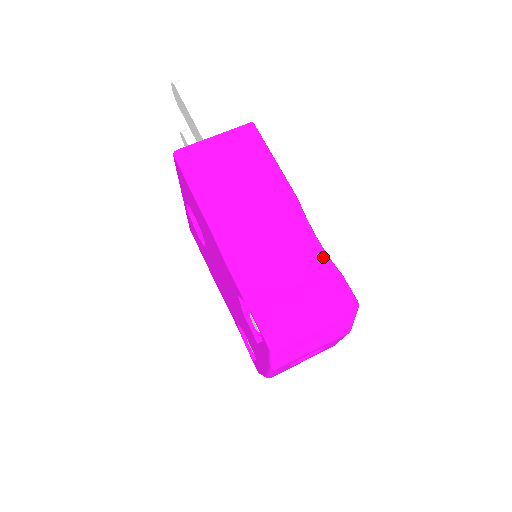
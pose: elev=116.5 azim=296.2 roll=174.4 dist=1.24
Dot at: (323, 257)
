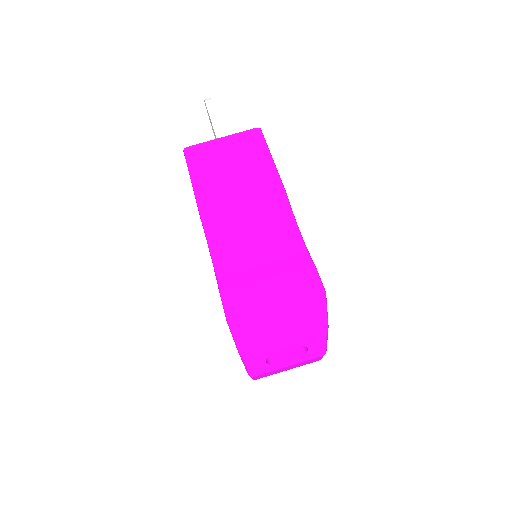
Dot at: (300, 247)
